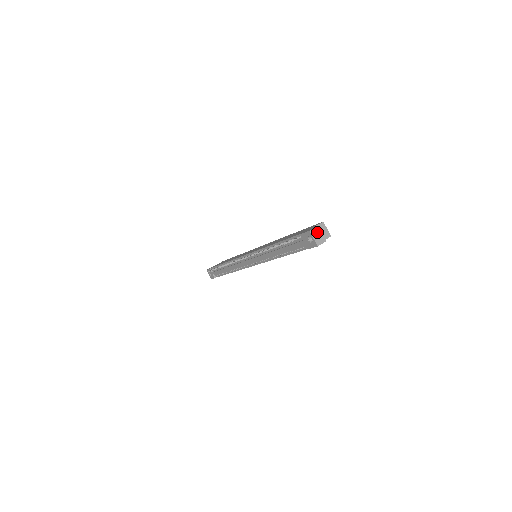
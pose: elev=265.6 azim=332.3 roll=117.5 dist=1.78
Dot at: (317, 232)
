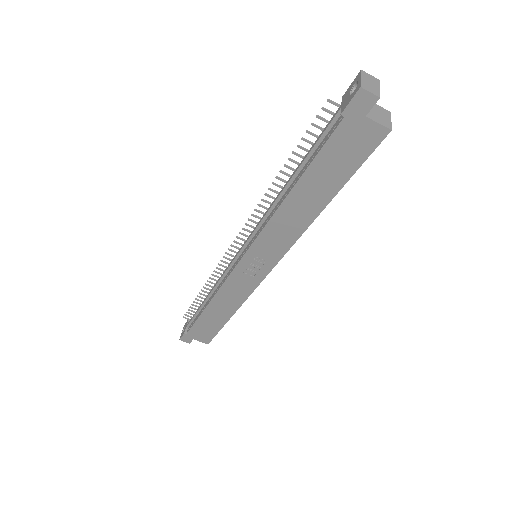
Dot at: (372, 81)
